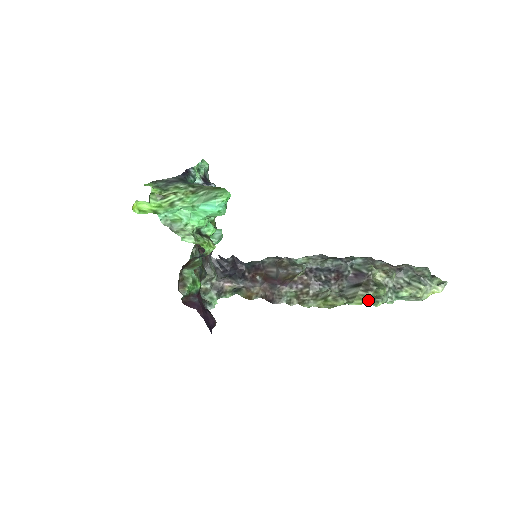
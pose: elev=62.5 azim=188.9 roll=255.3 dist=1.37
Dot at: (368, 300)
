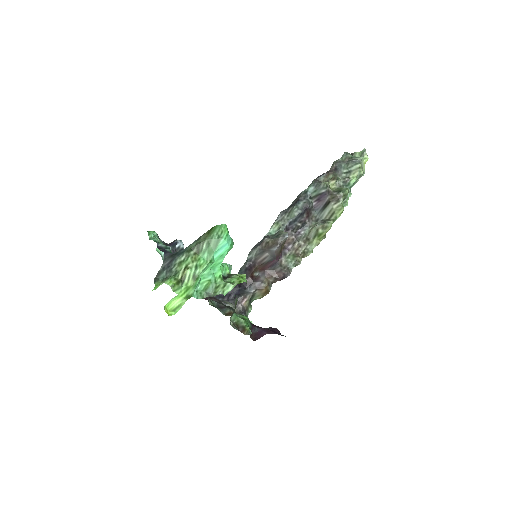
Dot at: occluded
